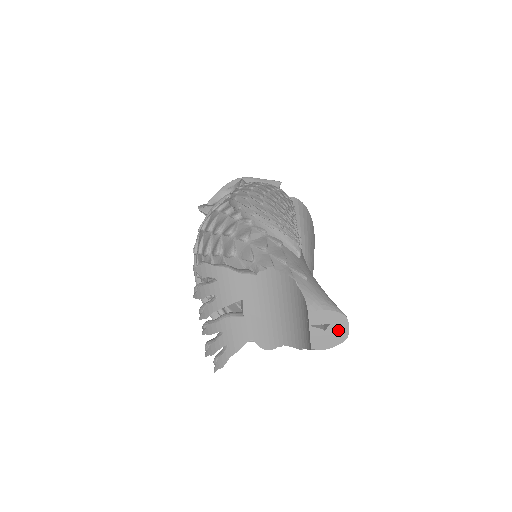
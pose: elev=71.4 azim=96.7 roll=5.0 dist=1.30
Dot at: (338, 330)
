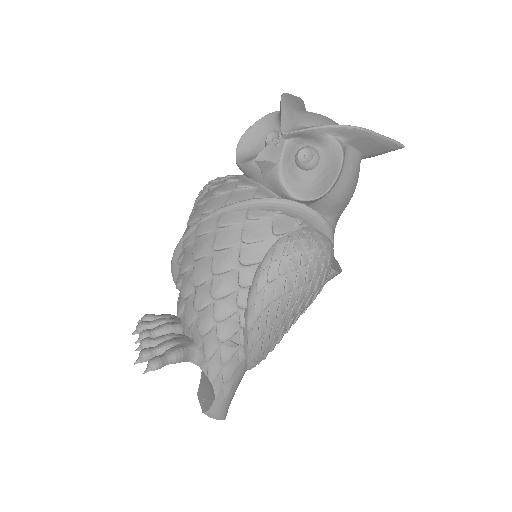
Dot at: occluded
